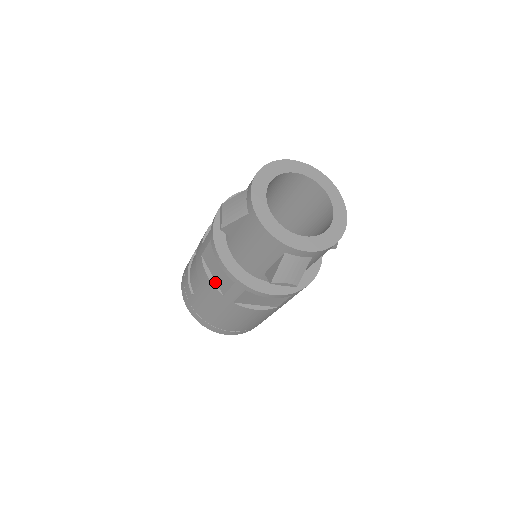
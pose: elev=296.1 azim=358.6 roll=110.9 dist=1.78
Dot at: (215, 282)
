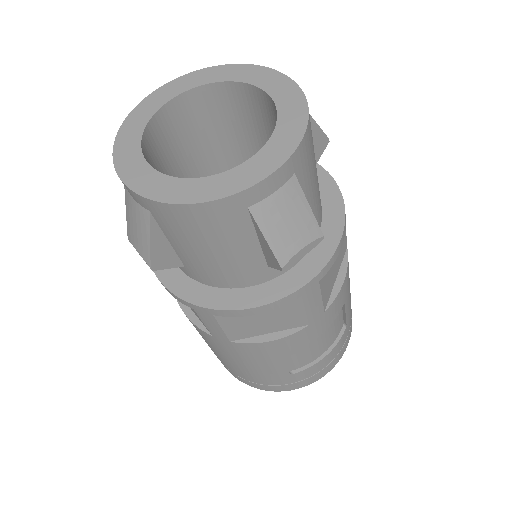
Dot at: occluded
